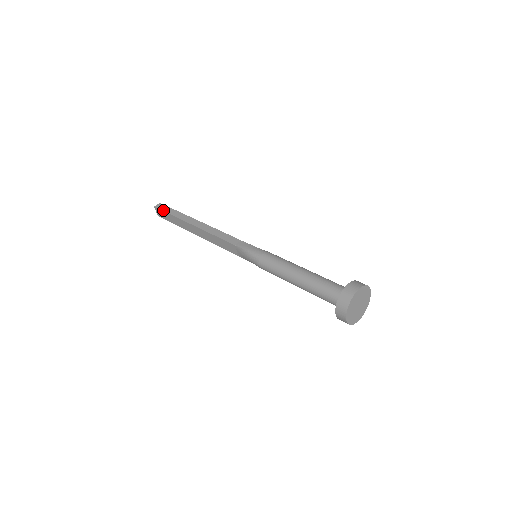
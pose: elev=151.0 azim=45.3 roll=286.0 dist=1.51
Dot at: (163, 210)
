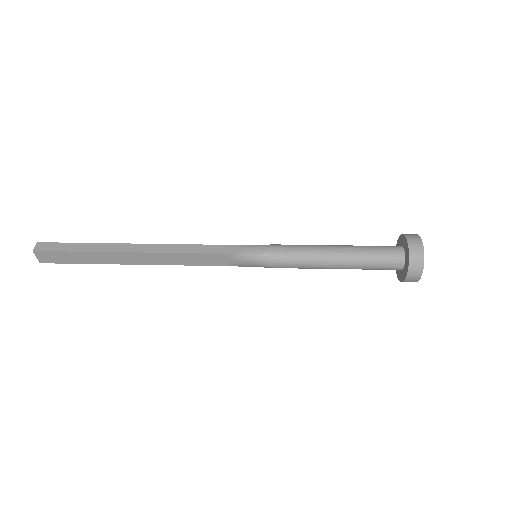
Dot at: (56, 250)
